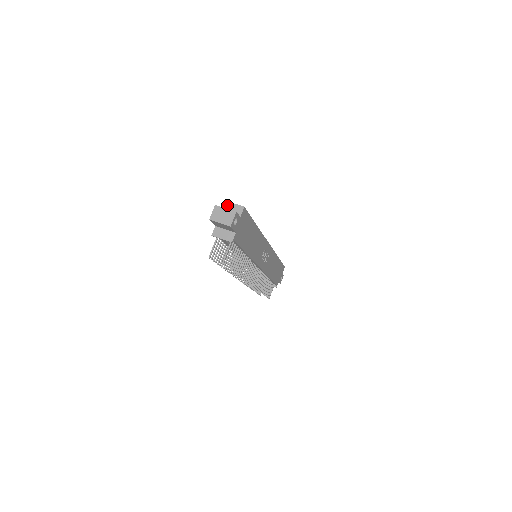
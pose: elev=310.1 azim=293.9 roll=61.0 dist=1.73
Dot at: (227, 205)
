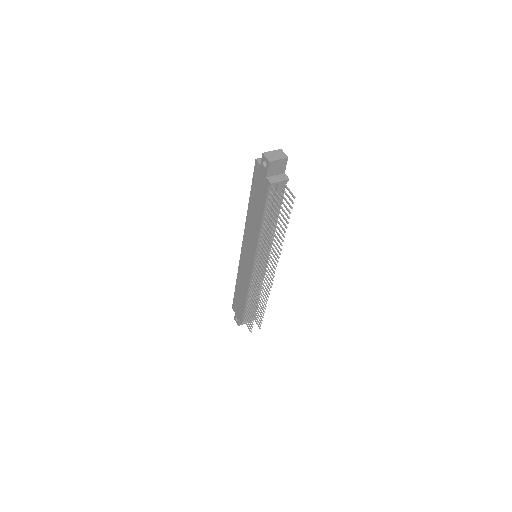
Dot at: occluded
